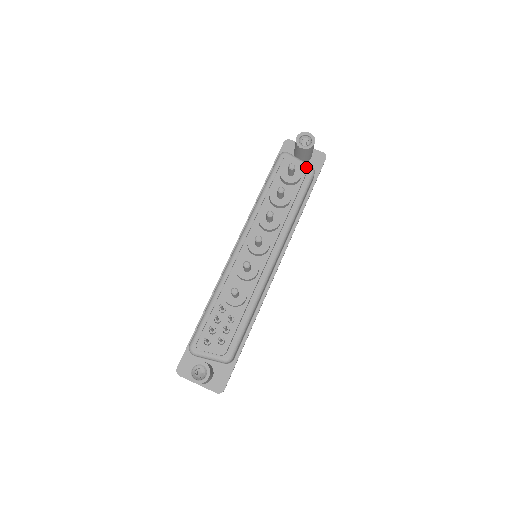
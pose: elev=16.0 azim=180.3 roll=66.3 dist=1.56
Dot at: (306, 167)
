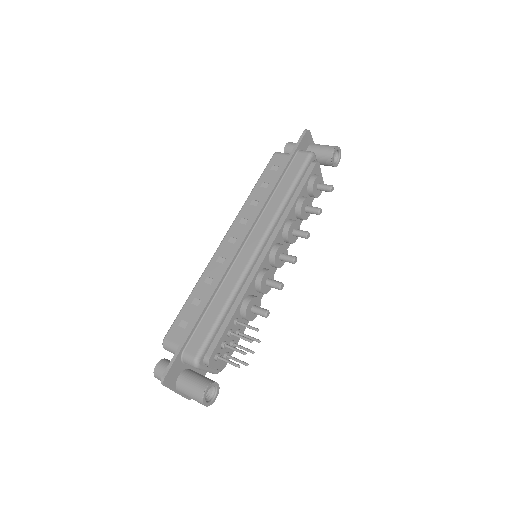
Dot at: occluded
